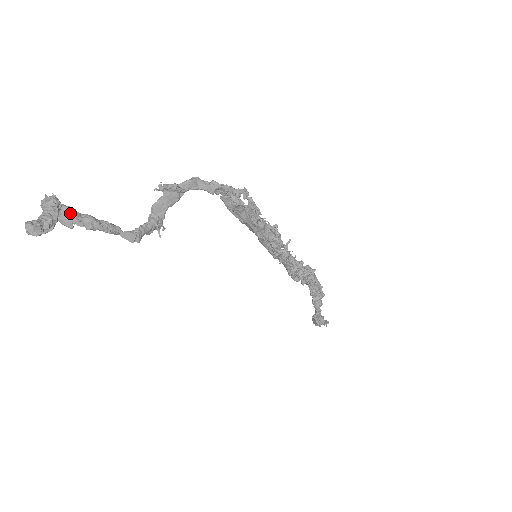
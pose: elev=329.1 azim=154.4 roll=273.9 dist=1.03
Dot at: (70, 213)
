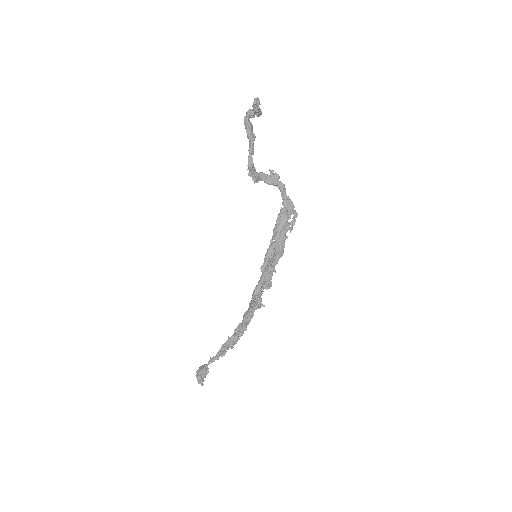
Dot at: (252, 125)
